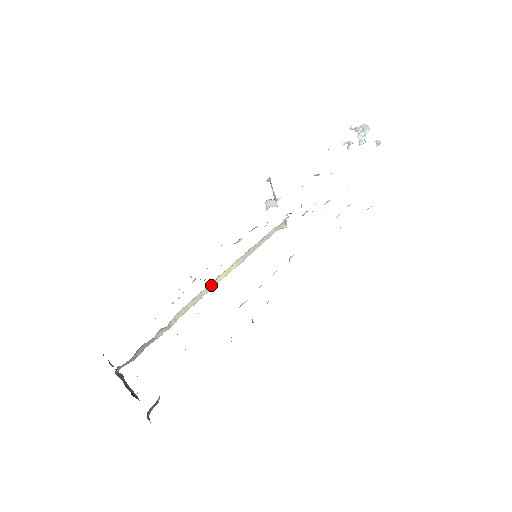
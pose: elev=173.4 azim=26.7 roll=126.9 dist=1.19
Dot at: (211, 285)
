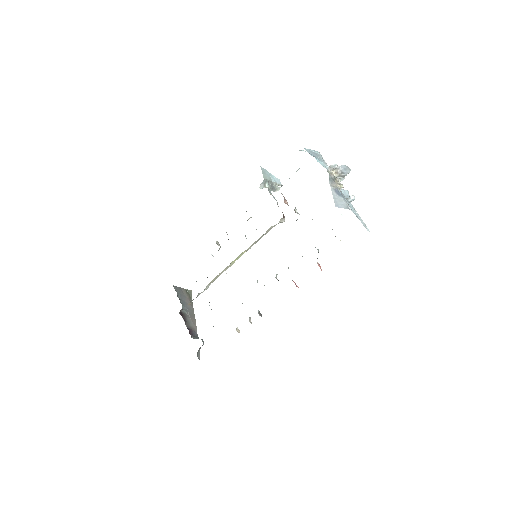
Dot at: (228, 266)
